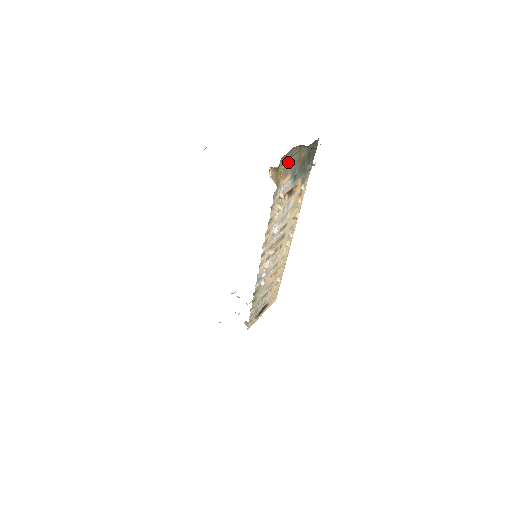
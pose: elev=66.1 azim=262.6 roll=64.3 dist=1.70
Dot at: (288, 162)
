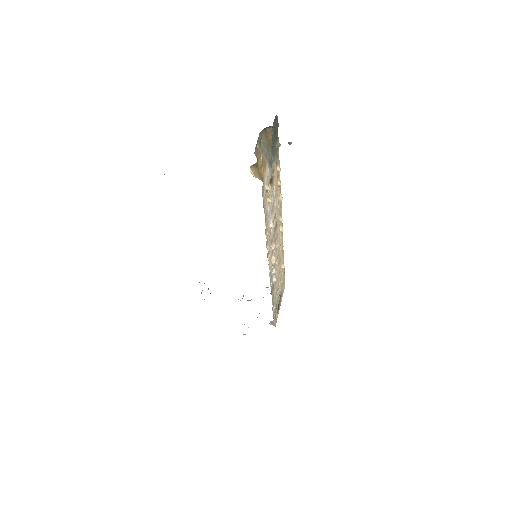
Dot at: (260, 151)
